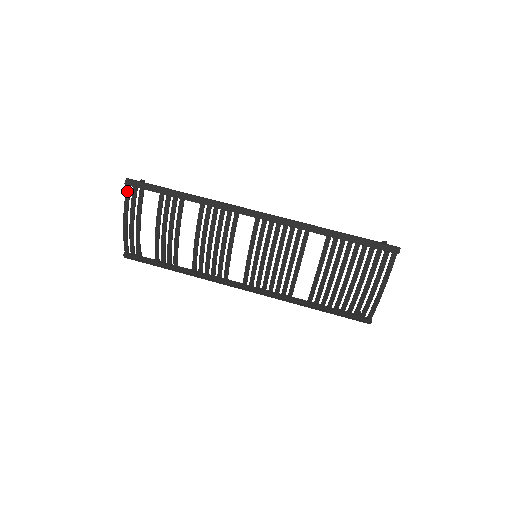
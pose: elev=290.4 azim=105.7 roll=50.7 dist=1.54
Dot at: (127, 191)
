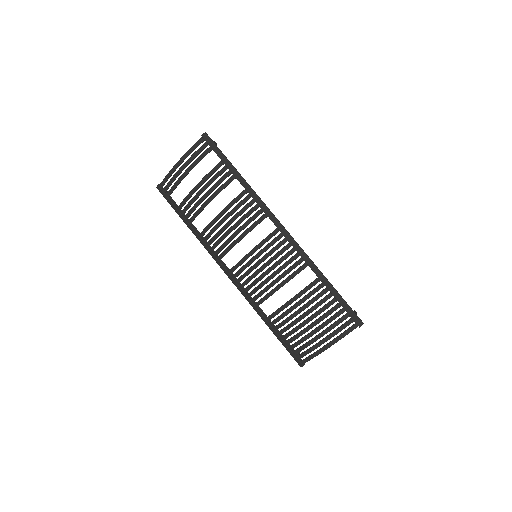
Dot at: (199, 141)
